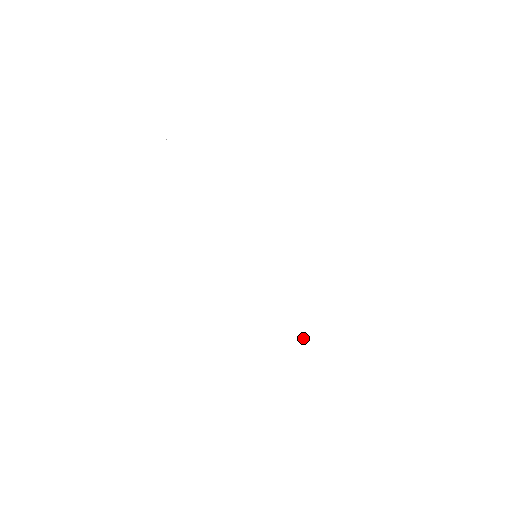
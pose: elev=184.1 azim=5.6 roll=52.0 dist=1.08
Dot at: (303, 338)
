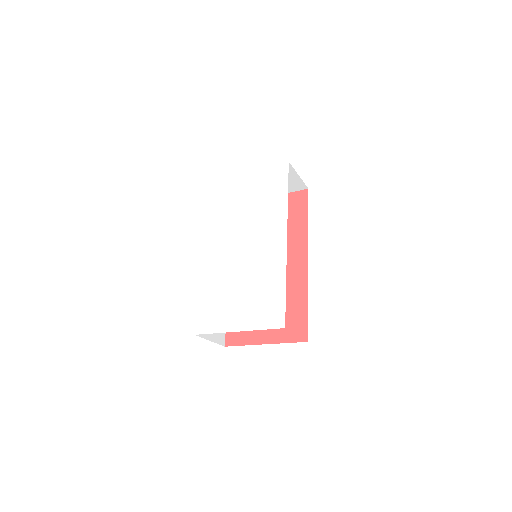
Dot at: (257, 296)
